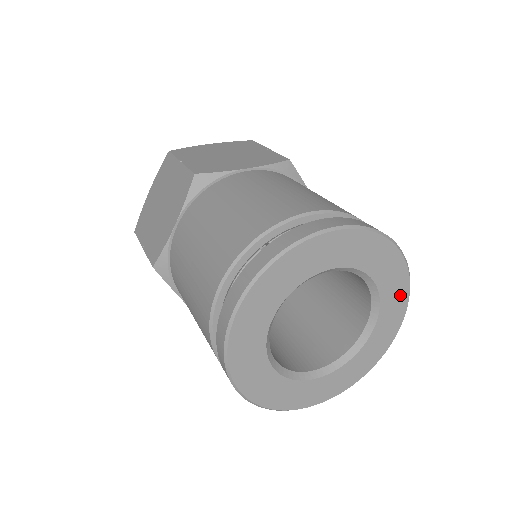
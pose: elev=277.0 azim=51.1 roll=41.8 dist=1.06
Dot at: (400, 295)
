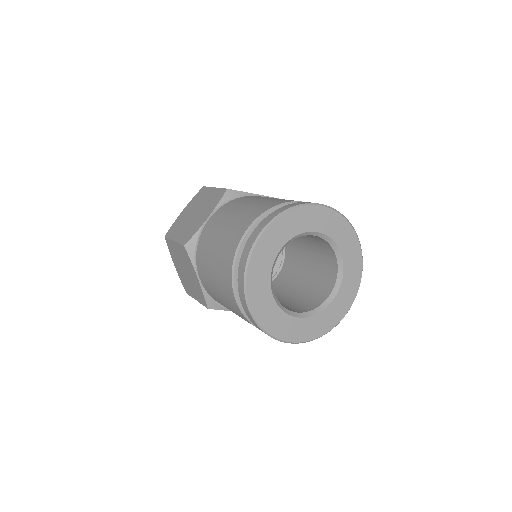
Dot at: (356, 273)
